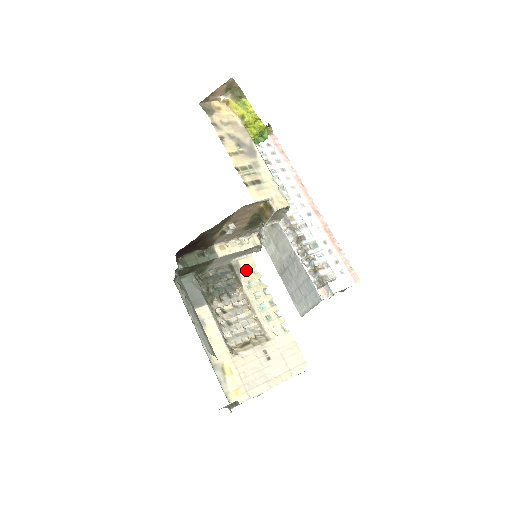
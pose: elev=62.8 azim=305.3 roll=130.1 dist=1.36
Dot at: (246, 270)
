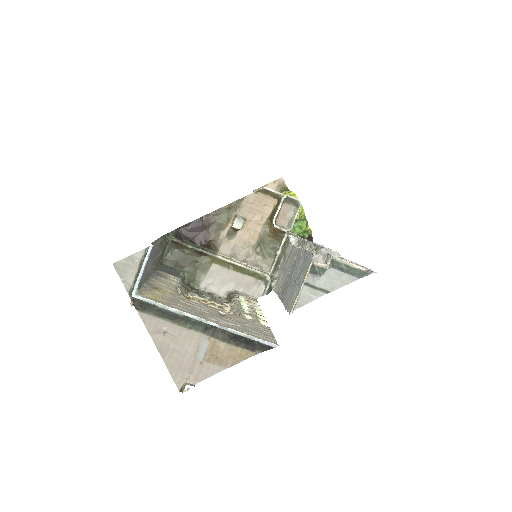
Dot at: (244, 299)
